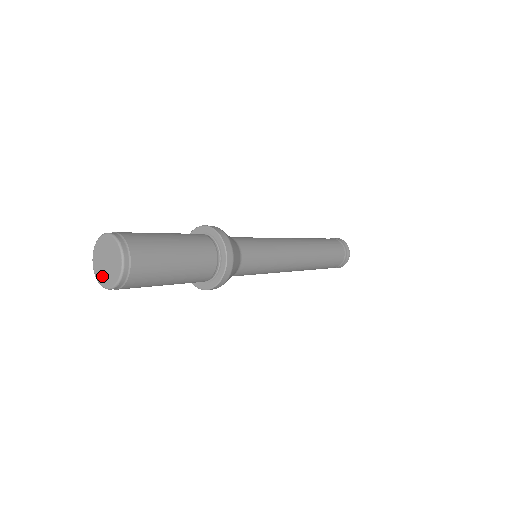
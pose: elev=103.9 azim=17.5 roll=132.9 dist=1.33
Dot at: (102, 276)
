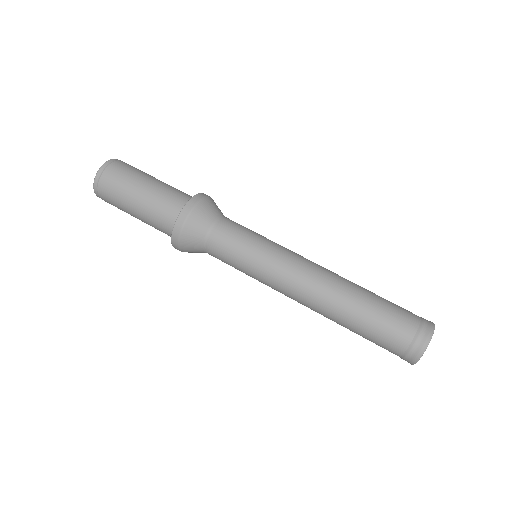
Dot at: occluded
